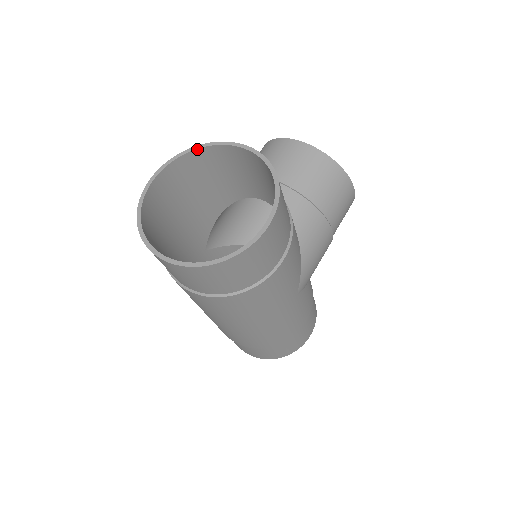
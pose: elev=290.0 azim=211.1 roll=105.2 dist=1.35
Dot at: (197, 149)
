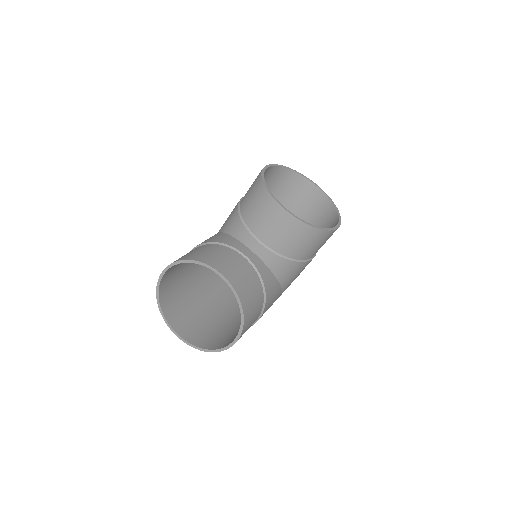
Dot at: (189, 262)
